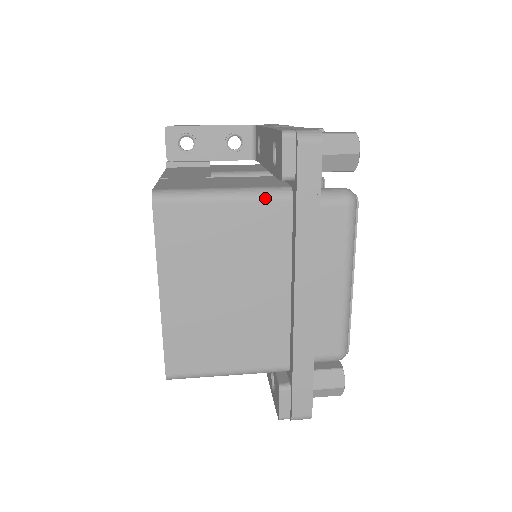
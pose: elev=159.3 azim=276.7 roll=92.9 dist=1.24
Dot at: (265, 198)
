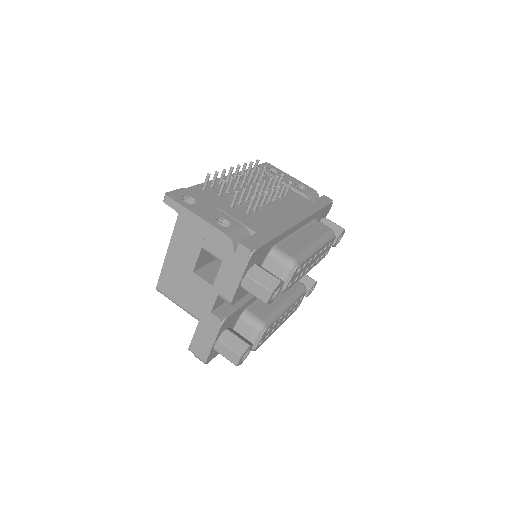
Dot at: occluded
